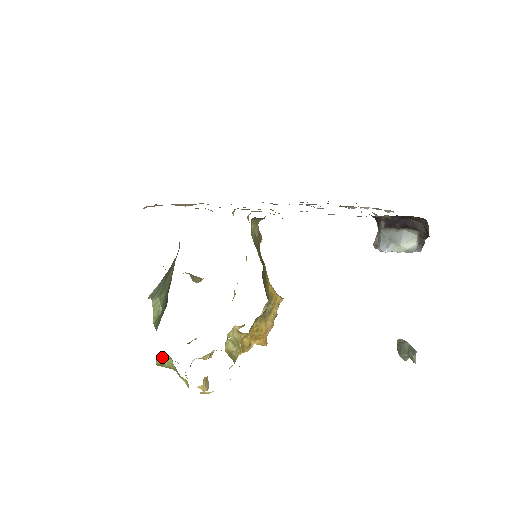
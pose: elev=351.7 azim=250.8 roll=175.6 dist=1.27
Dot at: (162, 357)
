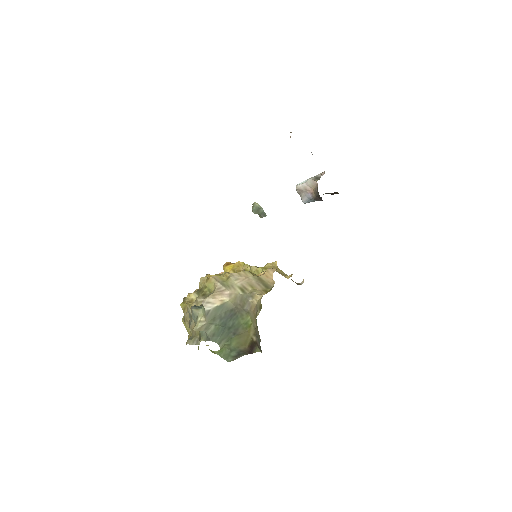
Dot at: occluded
